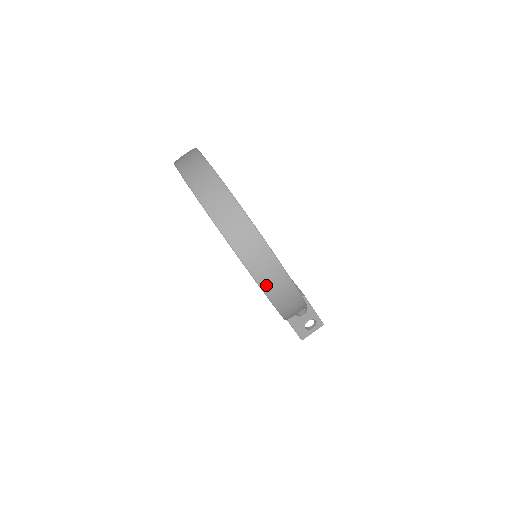
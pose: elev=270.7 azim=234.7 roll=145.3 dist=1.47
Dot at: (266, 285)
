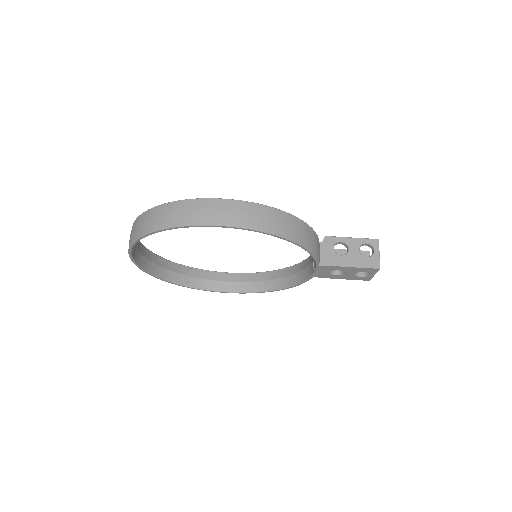
Dot at: (216, 220)
